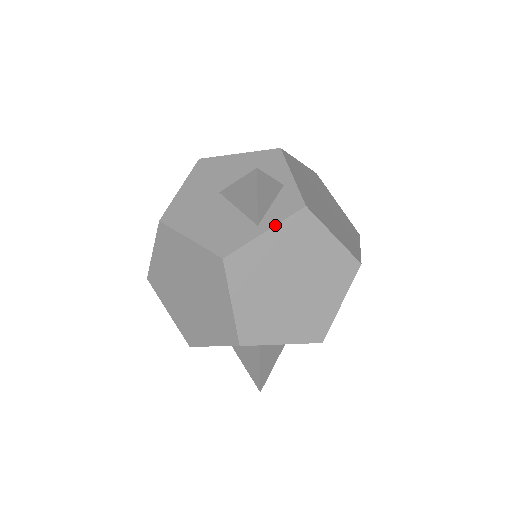
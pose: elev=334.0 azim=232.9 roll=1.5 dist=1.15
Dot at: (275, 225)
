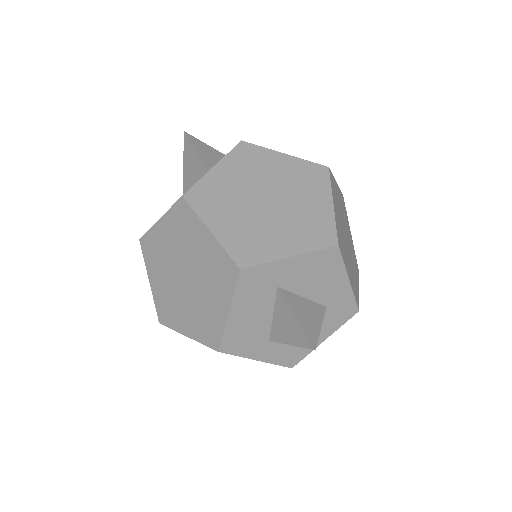
Dot at: (220, 160)
